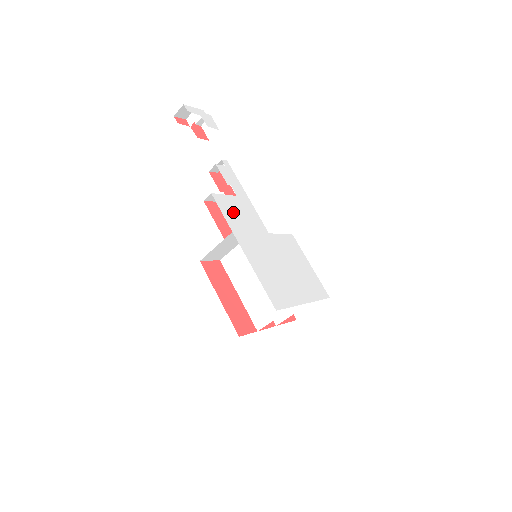
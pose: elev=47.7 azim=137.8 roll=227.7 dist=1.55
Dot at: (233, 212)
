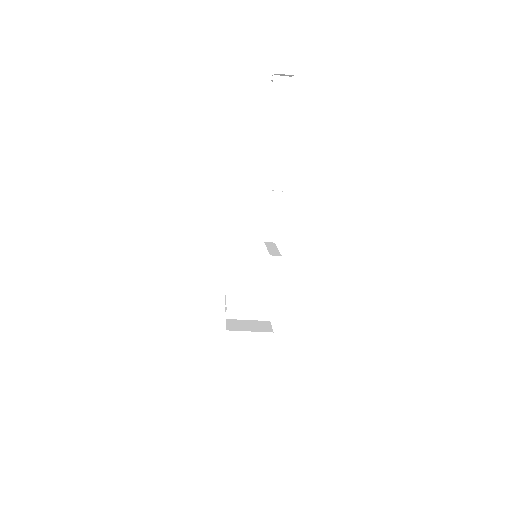
Dot at: occluded
